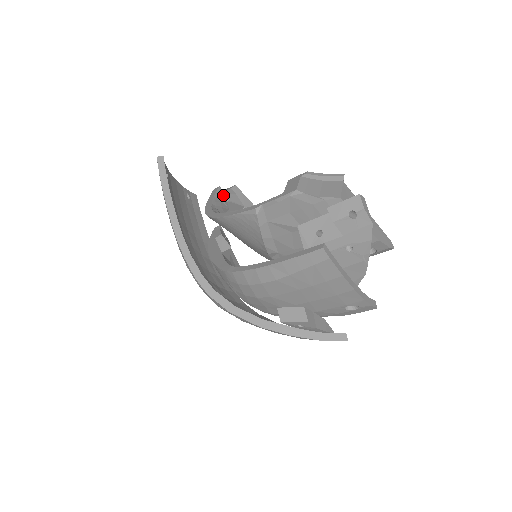
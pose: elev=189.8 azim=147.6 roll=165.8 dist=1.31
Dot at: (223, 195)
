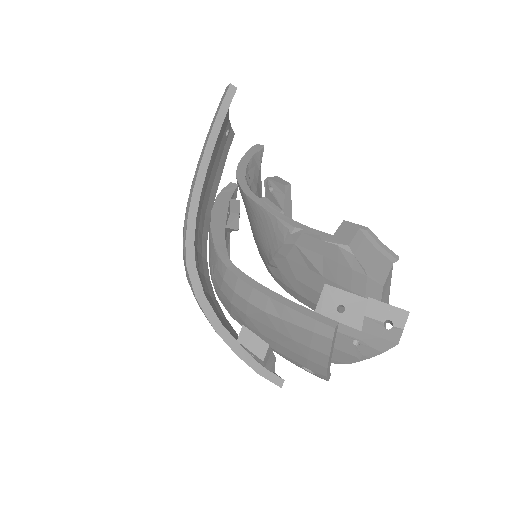
Dot at: (271, 182)
